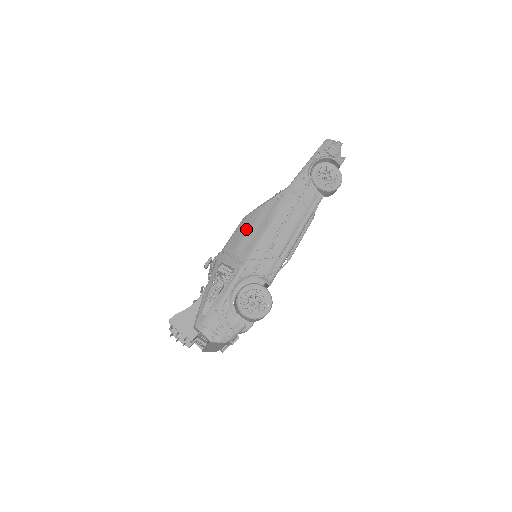
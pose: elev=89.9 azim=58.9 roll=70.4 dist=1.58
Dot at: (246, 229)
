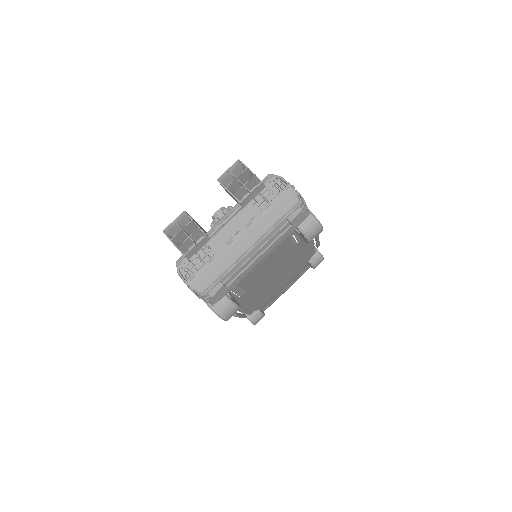
Dot at: occluded
